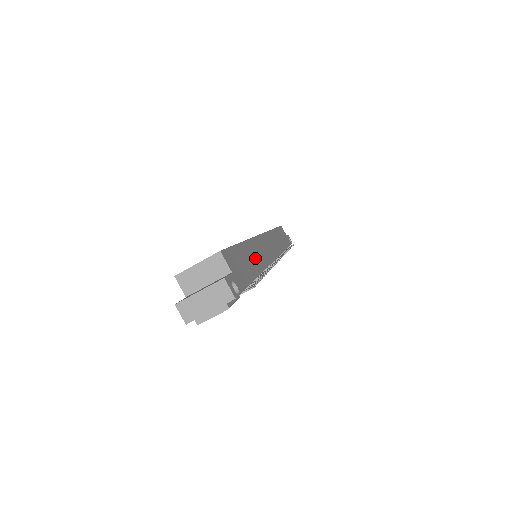
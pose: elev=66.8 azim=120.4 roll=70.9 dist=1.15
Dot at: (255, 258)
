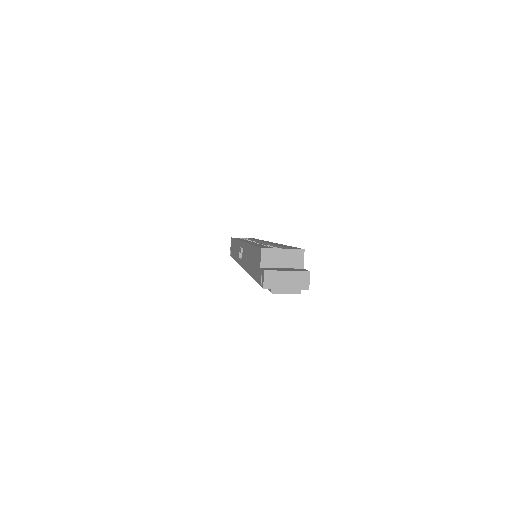
Dot at: occluded
